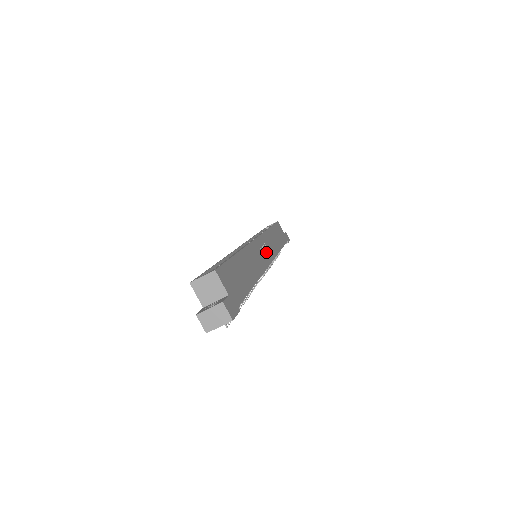
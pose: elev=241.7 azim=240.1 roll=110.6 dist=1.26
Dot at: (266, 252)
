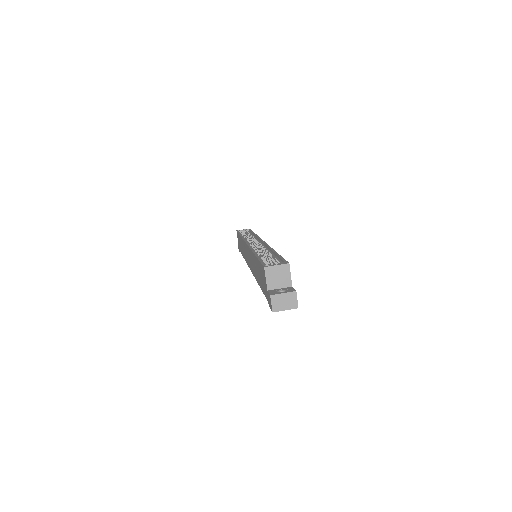
Dot at: occluded
